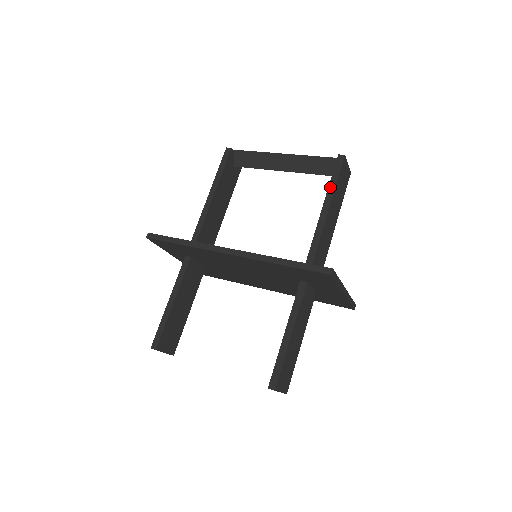
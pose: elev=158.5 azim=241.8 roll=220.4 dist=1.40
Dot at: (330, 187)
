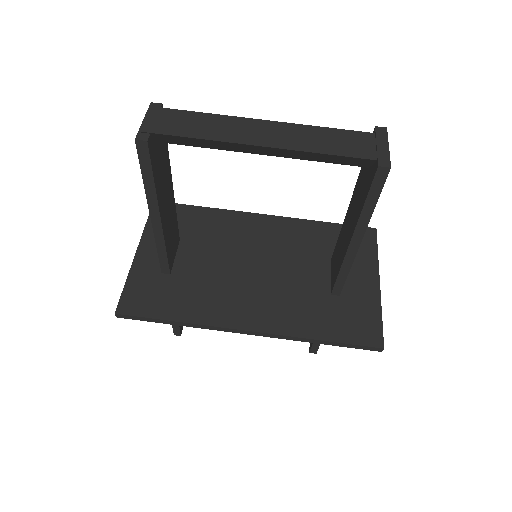
Dot at: (364, 214)
